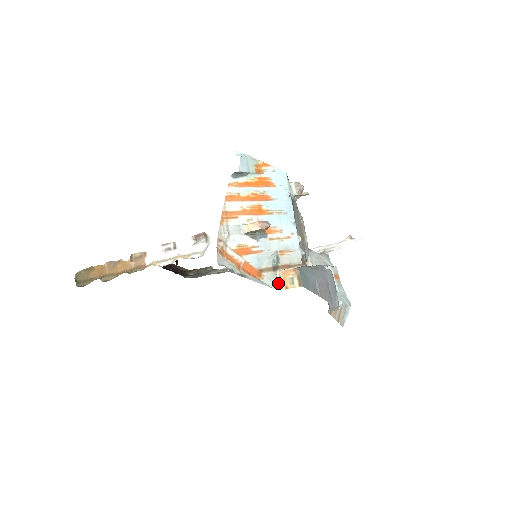
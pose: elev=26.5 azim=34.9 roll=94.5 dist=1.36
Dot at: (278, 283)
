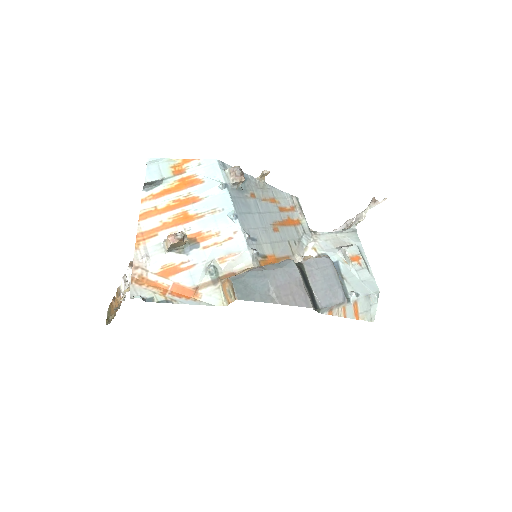
Dot at: (222, 298)
